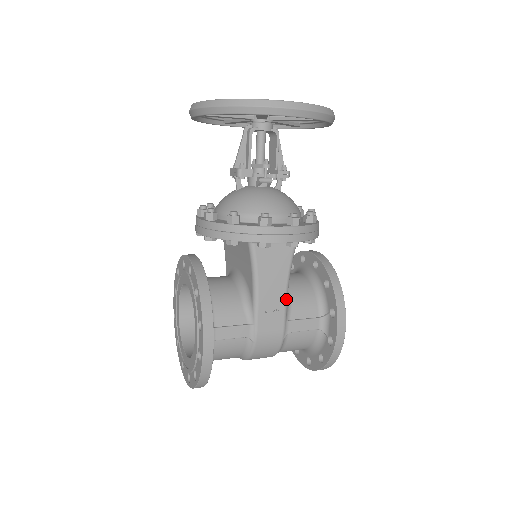
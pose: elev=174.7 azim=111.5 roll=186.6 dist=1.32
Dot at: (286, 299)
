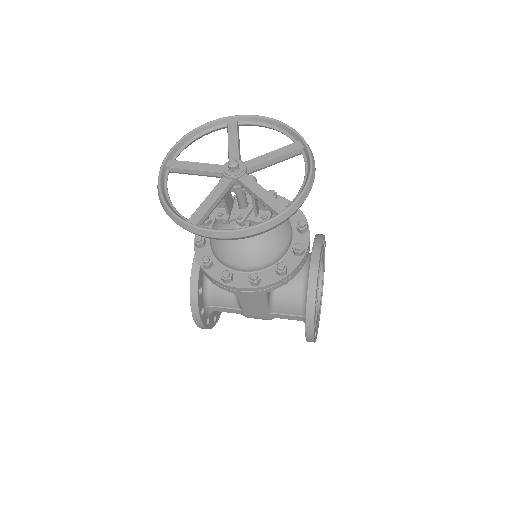
Dot at: (266, 306)
